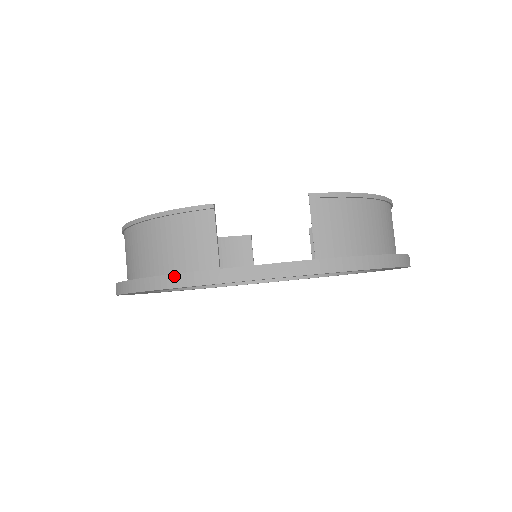
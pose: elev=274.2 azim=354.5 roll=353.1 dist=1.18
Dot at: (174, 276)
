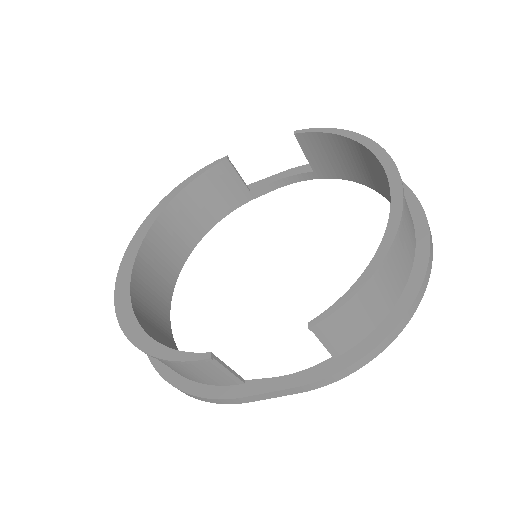
Dot at: (208, 399)
